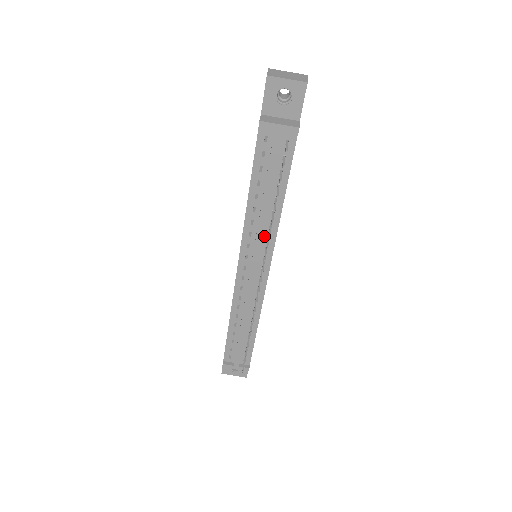
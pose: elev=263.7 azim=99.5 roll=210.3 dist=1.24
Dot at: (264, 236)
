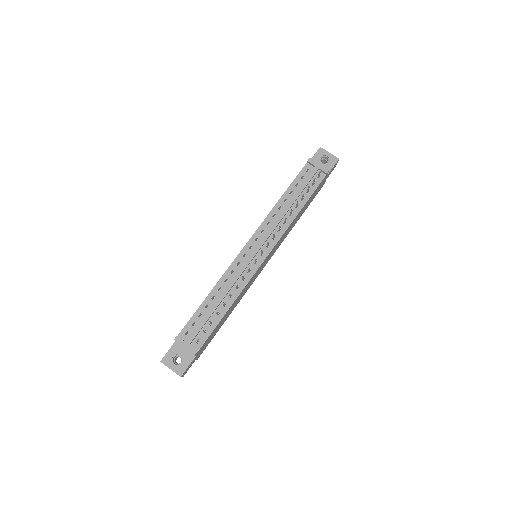
Dot at: (277, 229)
